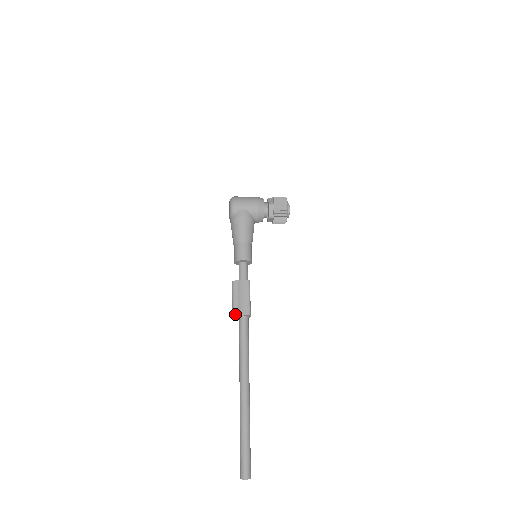
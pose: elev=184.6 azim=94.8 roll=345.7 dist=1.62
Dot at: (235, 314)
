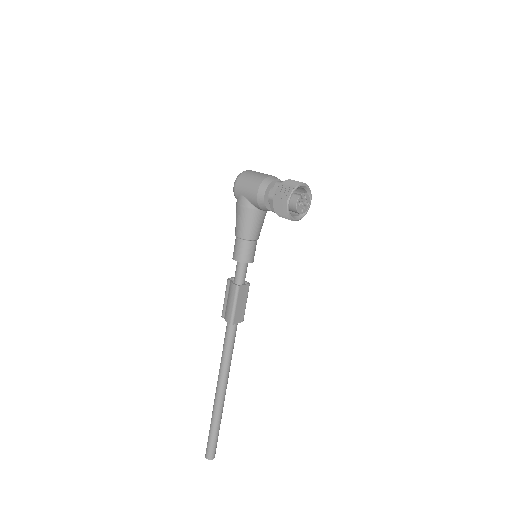
Dot at: (222, 315)
